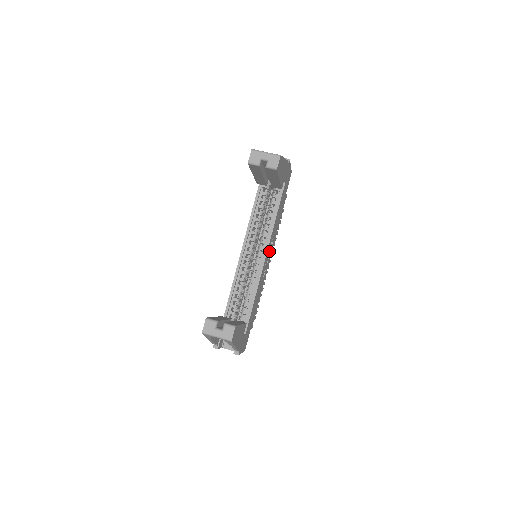
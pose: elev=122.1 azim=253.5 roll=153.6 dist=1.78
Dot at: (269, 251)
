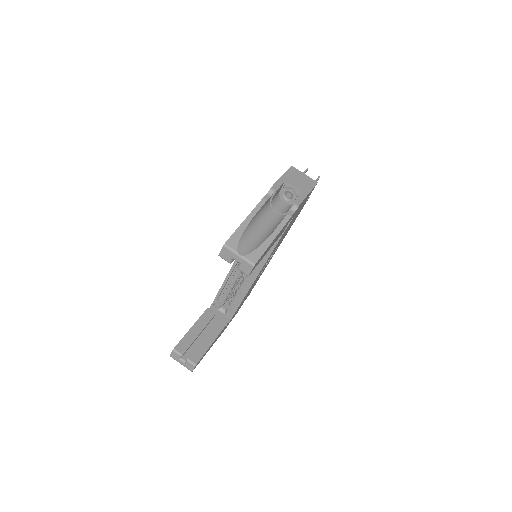
Dot at: (271, 256)
